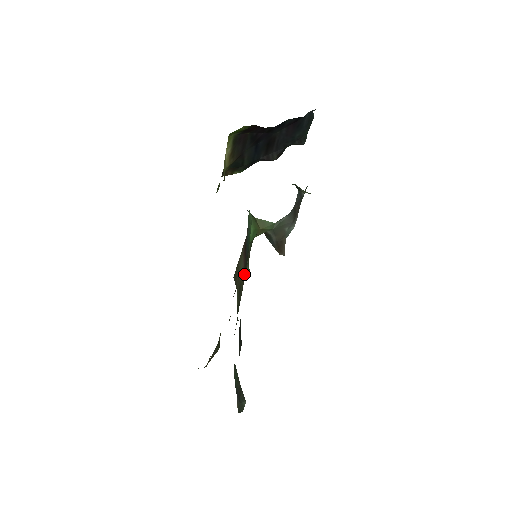
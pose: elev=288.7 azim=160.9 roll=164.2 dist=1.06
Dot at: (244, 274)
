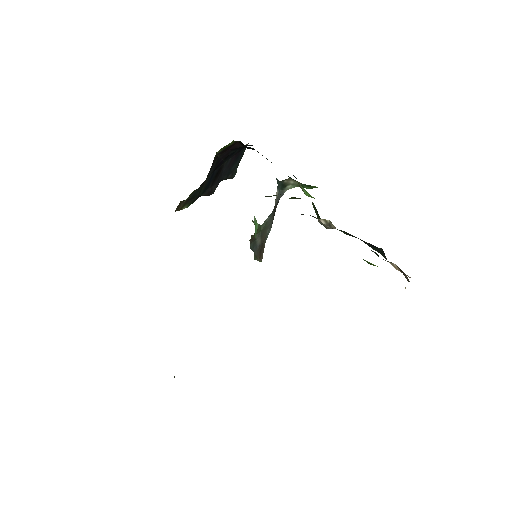
Dot at: occluded
